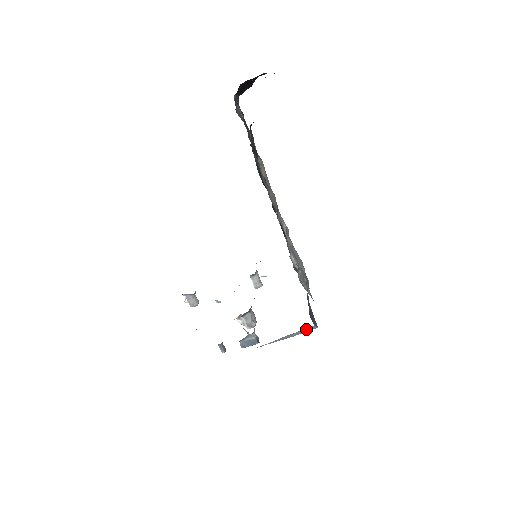
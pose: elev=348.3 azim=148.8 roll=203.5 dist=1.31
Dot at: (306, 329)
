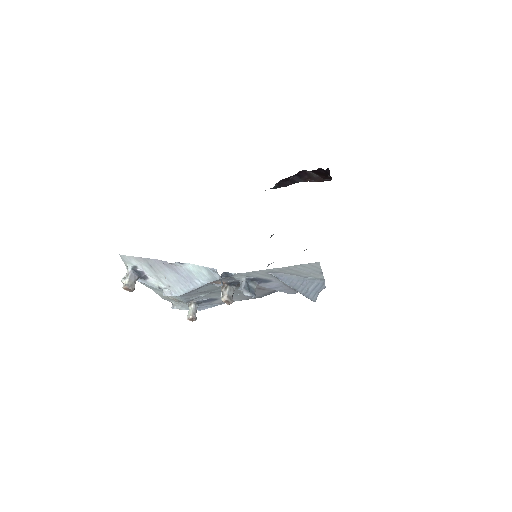
Dot at: (315, 290)
